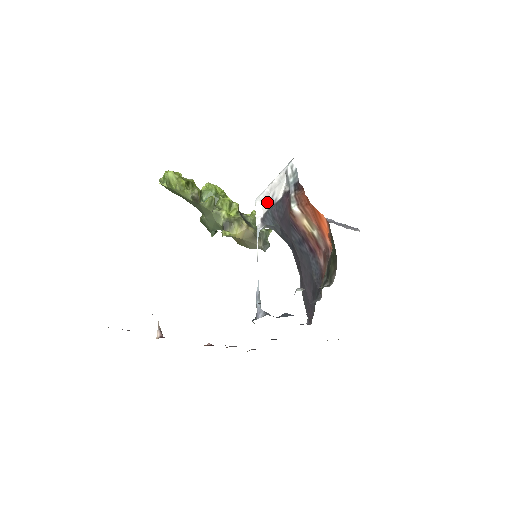
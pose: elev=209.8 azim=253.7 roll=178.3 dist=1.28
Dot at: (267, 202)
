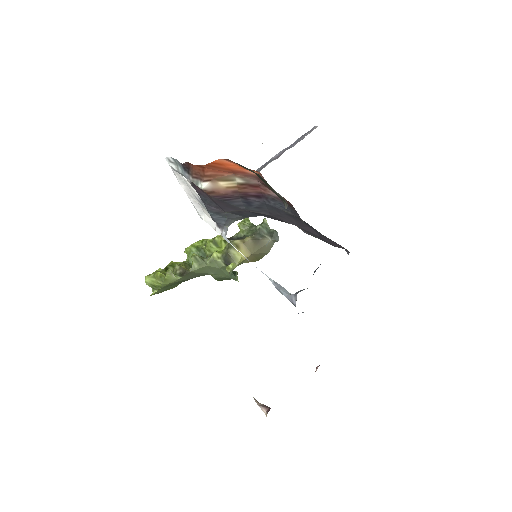
Dot at: (203, 209)
